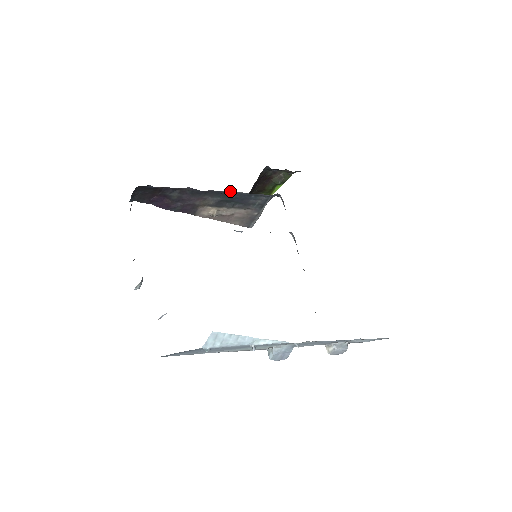
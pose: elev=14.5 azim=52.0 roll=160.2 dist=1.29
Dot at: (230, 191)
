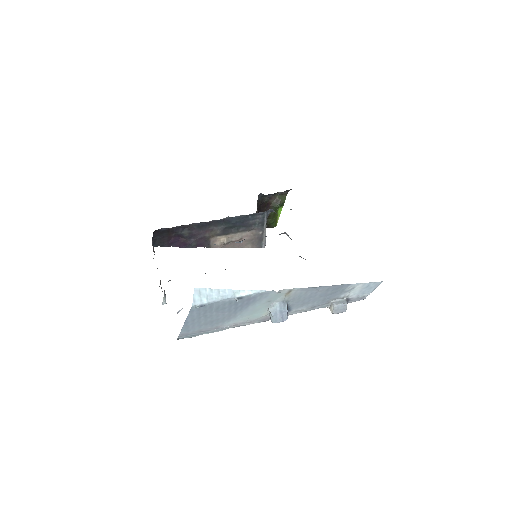
Dot at: (228, 217)
